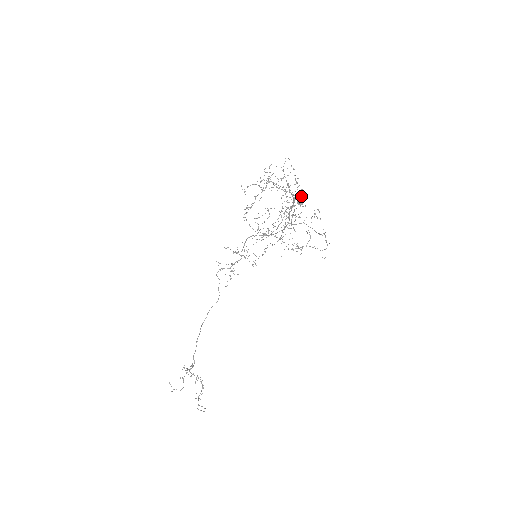
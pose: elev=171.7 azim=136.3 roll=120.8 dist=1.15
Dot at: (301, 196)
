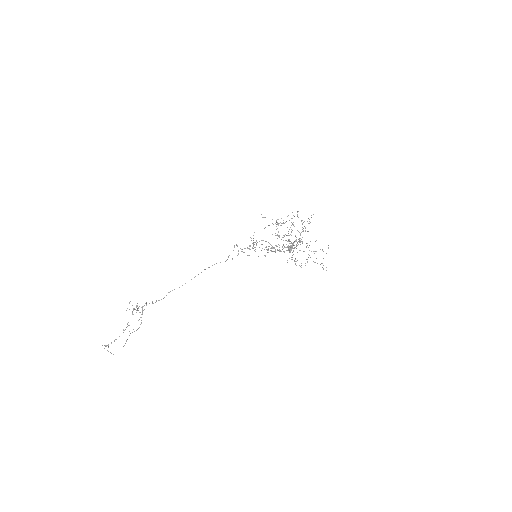
Dot at: occluded
